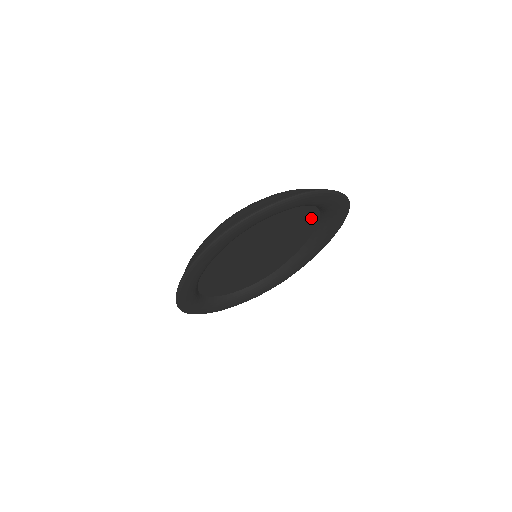
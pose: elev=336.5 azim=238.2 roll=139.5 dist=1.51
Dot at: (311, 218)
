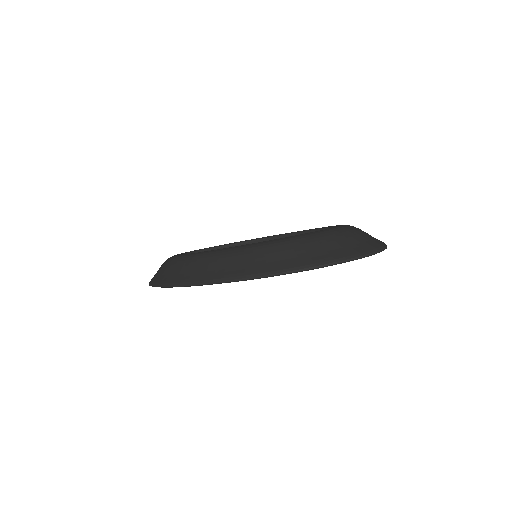
Dot at: occluded
